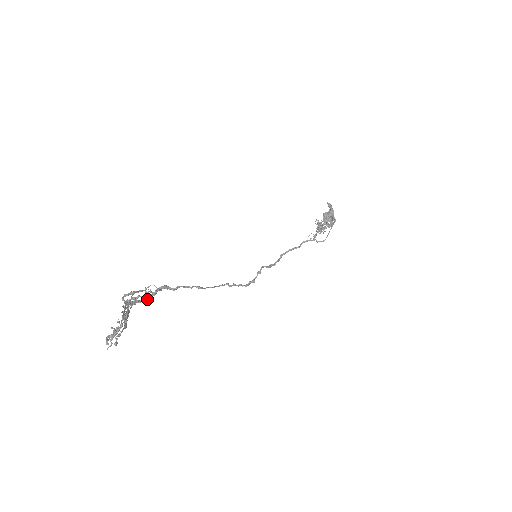
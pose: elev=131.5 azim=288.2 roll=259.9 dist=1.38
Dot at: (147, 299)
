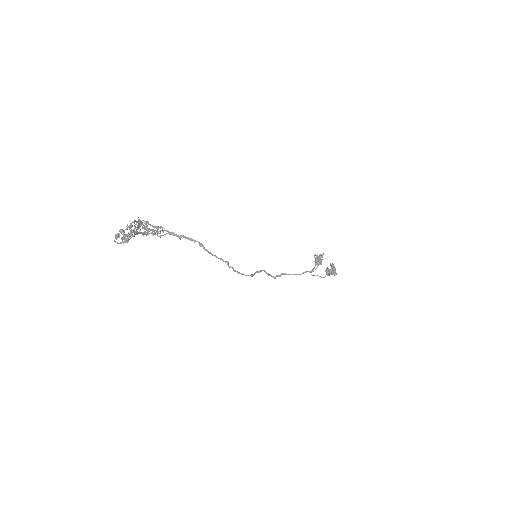
Dot at: (157, 230)
